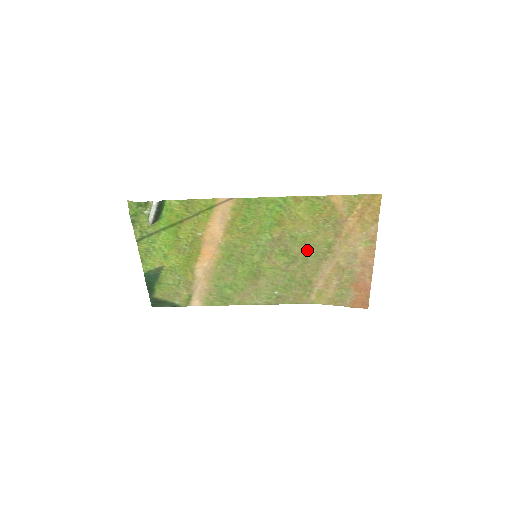
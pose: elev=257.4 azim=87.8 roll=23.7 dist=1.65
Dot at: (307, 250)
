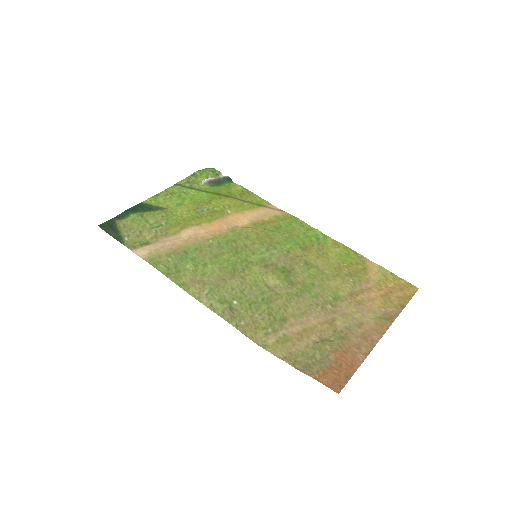
Dot at: (310, 286)
